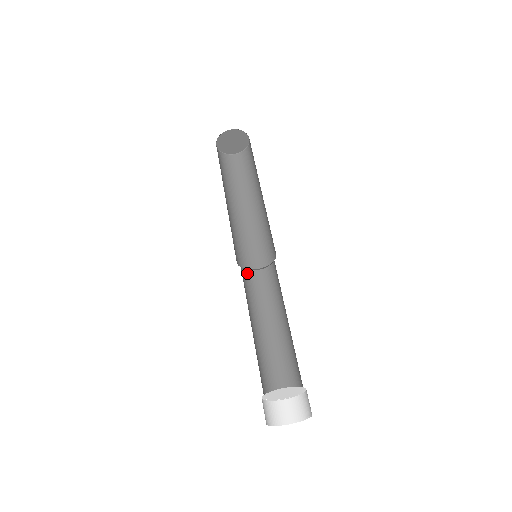
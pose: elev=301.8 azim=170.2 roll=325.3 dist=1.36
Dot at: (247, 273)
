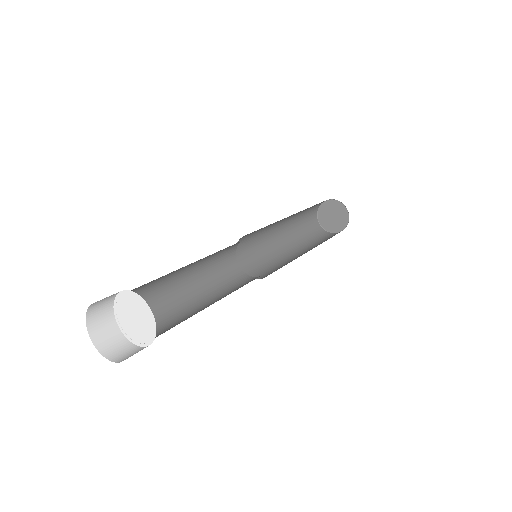
Dot at: (239, 271)
